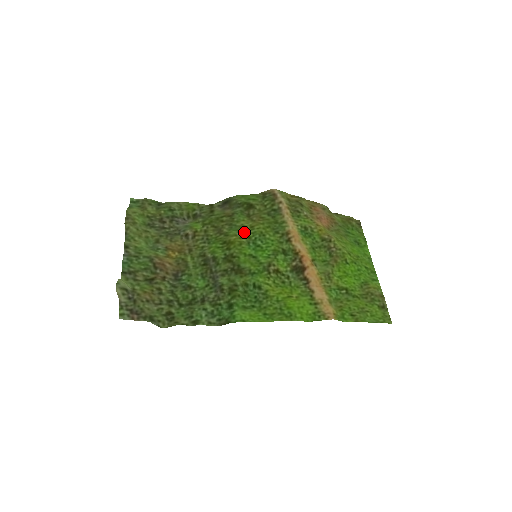
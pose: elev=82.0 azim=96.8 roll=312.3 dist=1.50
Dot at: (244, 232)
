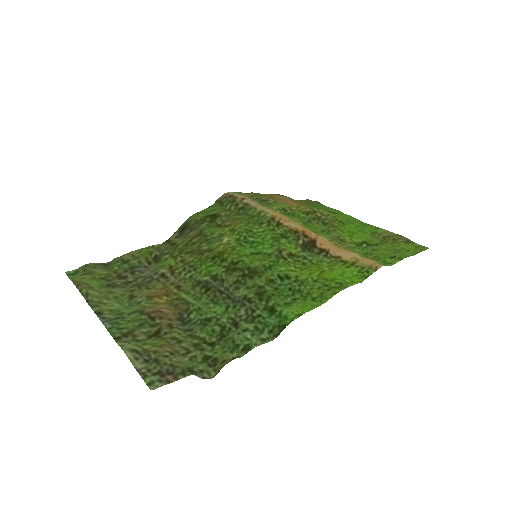
Dot at: (228, 238)
